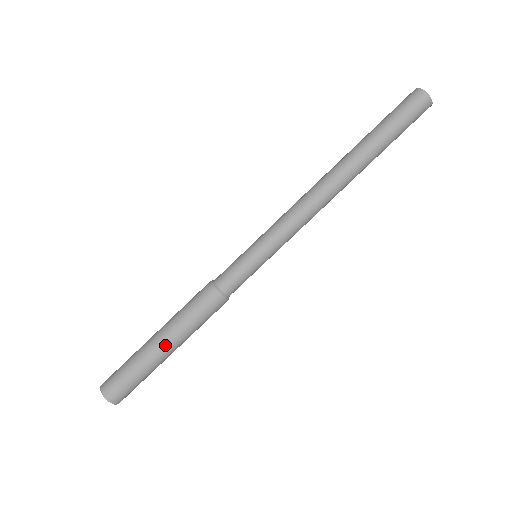
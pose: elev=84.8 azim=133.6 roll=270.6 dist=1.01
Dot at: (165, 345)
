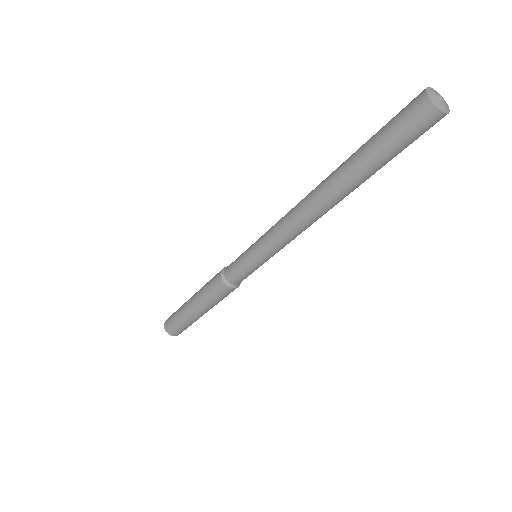
Dot at: (199, 313)
